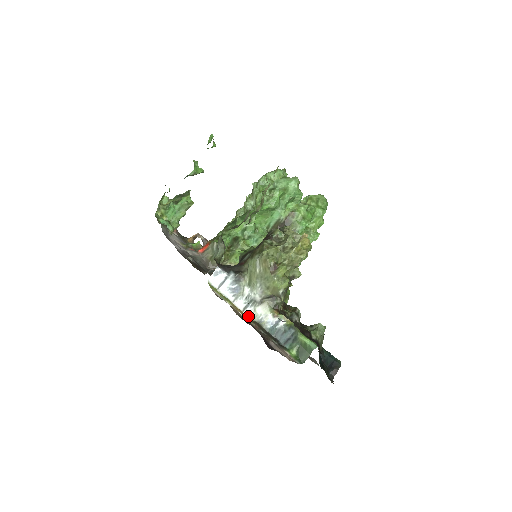
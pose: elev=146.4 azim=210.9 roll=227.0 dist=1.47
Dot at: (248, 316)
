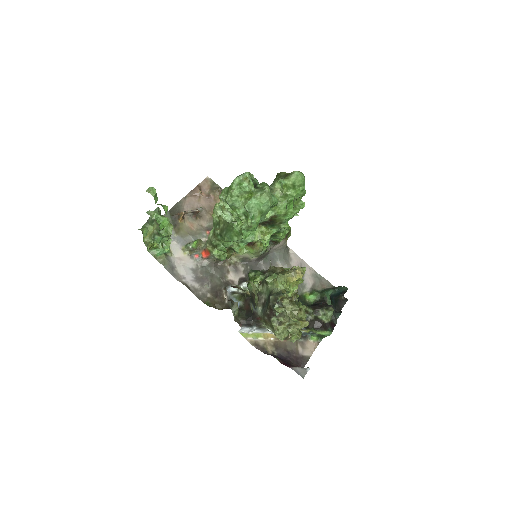
Dot at: occluded
